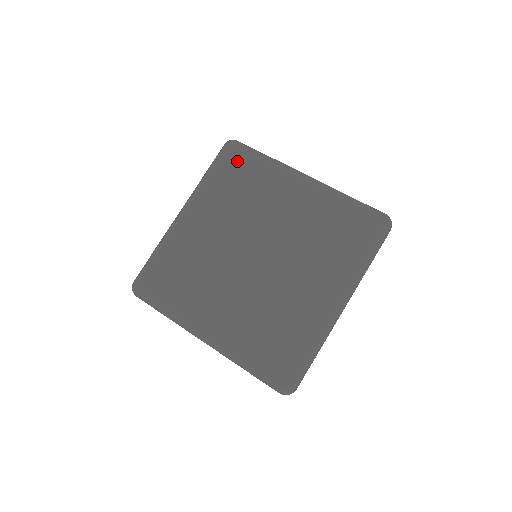
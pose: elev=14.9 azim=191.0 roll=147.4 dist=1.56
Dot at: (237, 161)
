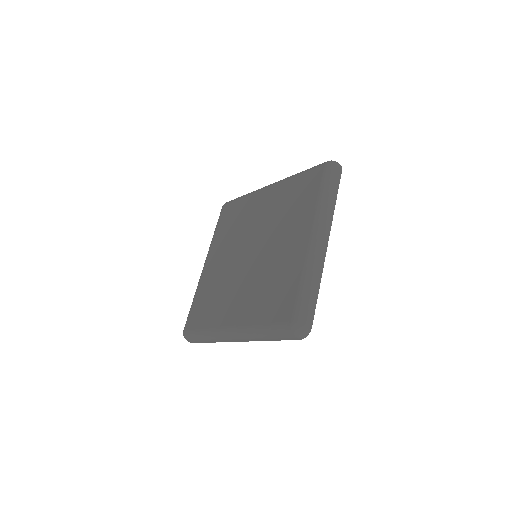
Dot at: (229, 210)
